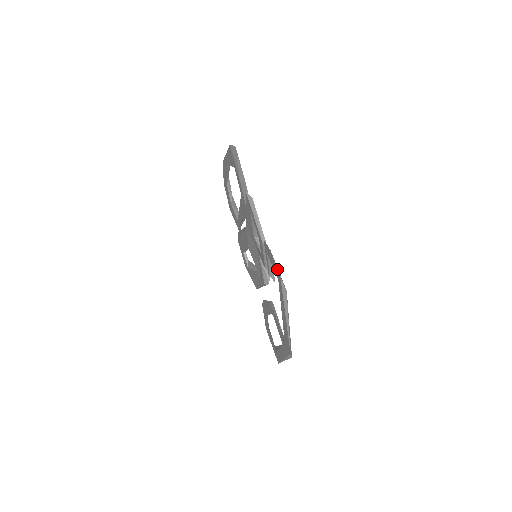
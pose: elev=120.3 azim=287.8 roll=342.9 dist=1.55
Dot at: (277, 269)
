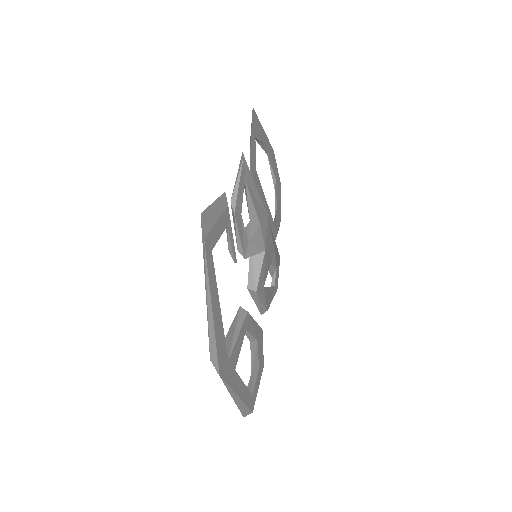
Dot at: (205, 209)
